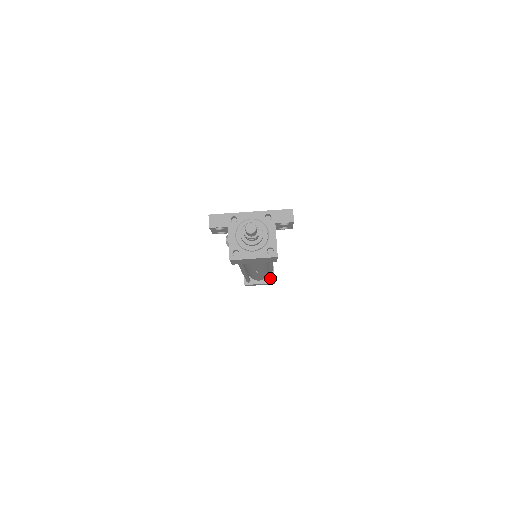
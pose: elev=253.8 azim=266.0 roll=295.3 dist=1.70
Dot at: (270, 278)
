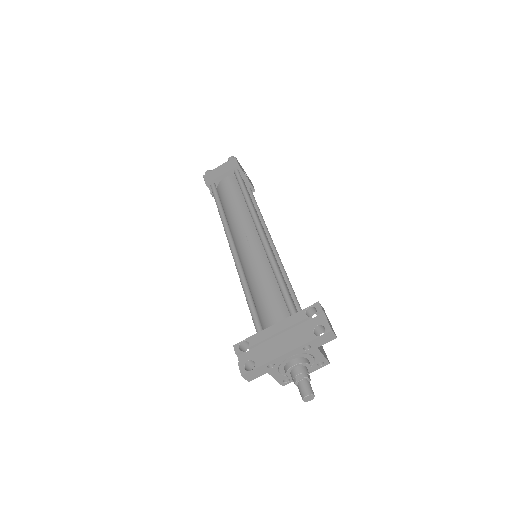
Dot at: occluded
